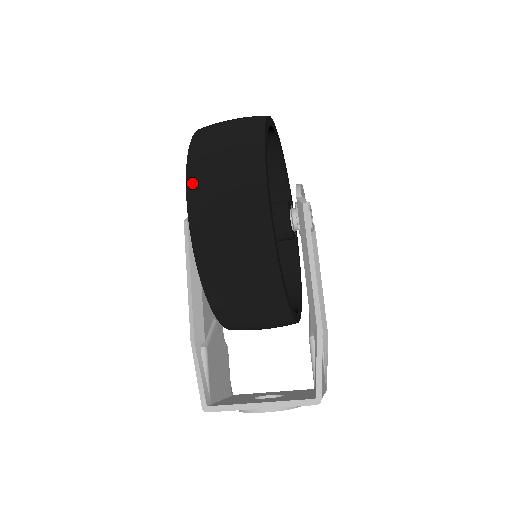
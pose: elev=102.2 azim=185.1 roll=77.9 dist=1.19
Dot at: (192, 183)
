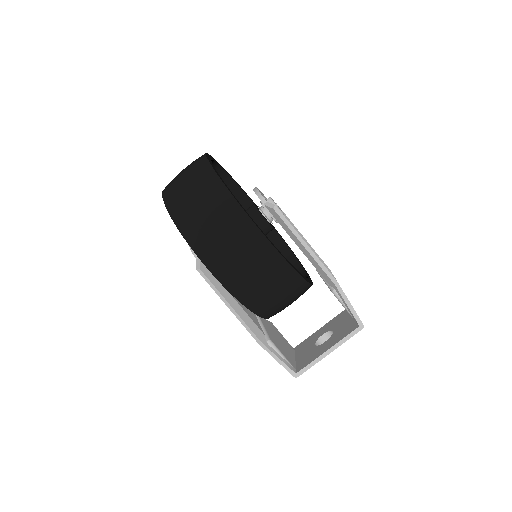
Dot at: (201, 253)
